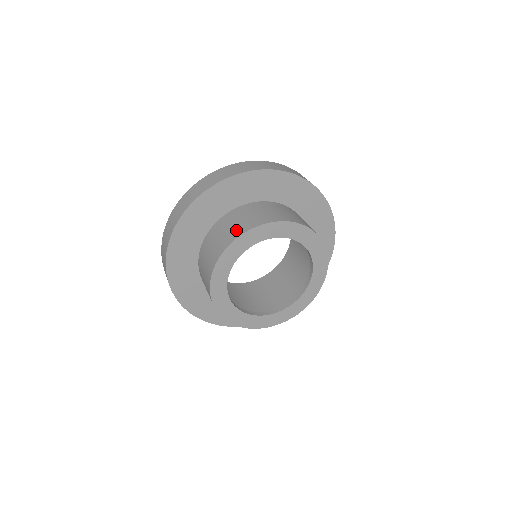
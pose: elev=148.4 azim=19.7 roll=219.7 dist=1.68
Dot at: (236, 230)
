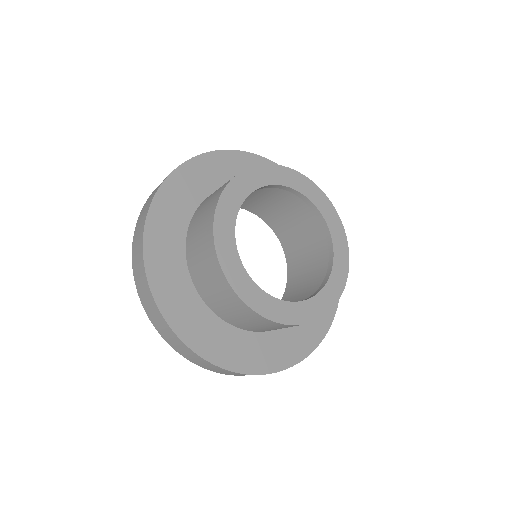
Dot at: occluded
